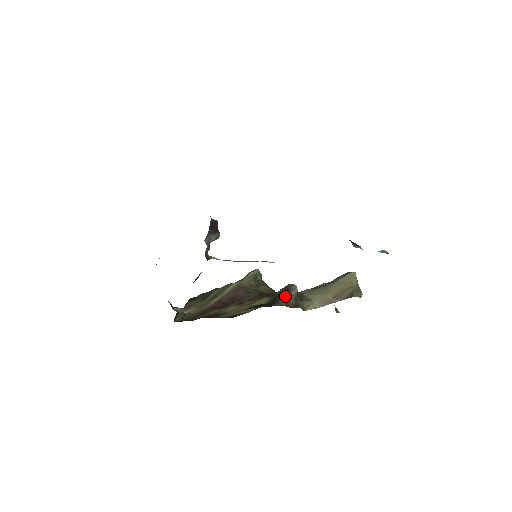
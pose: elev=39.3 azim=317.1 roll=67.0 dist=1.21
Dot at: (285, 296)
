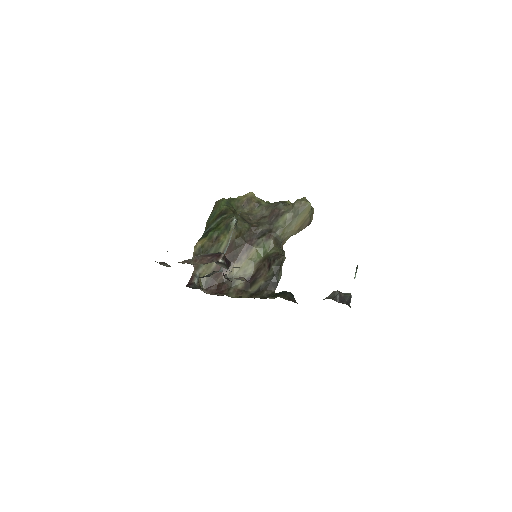
Dot at: (280, 268)
